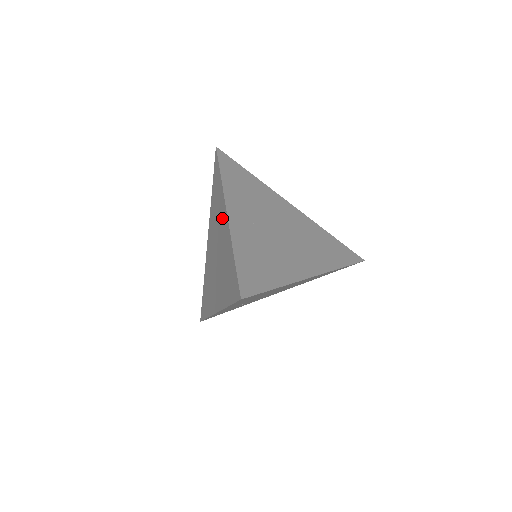
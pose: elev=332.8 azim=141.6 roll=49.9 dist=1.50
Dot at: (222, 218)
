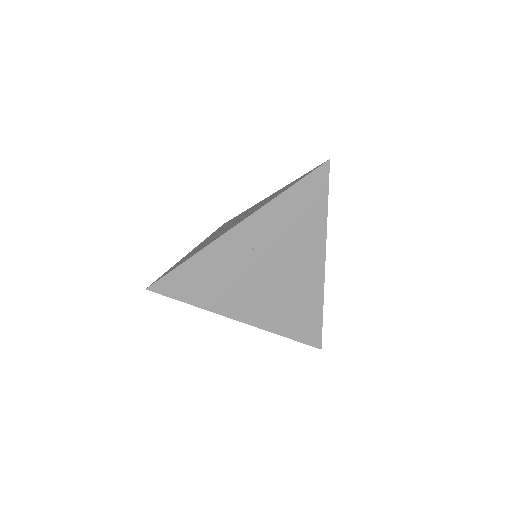
Dot at: occluded
